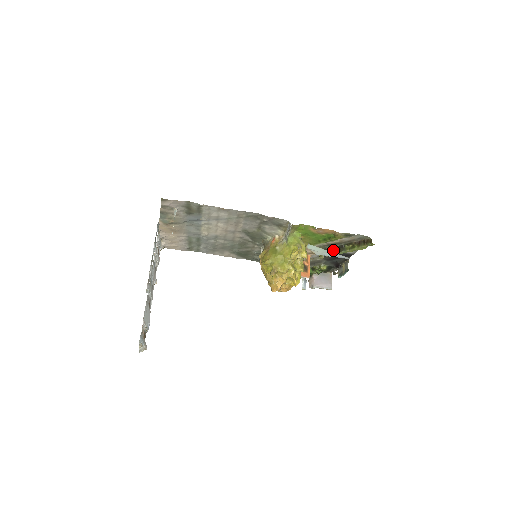
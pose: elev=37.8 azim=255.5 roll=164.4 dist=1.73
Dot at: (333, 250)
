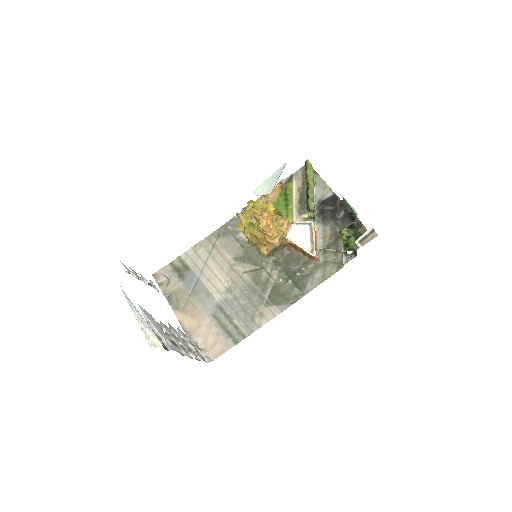
Dot at: (307, 201)
